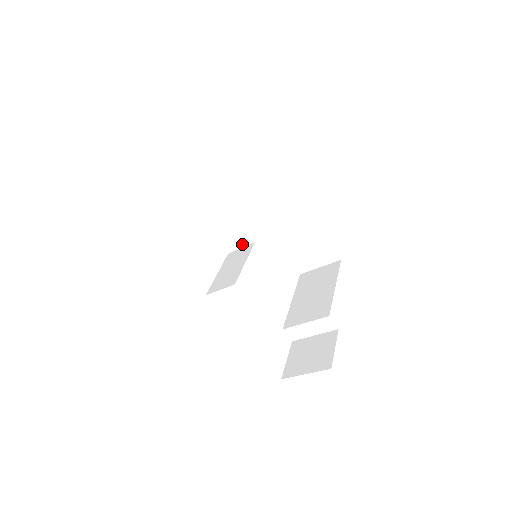
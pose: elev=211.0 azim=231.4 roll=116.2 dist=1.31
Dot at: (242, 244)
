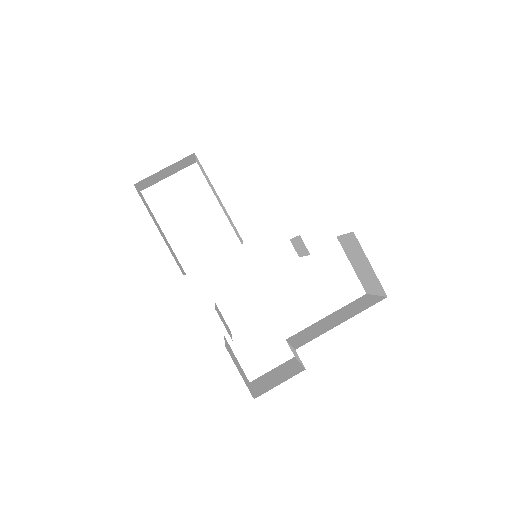
Dot at: (241, 240)
